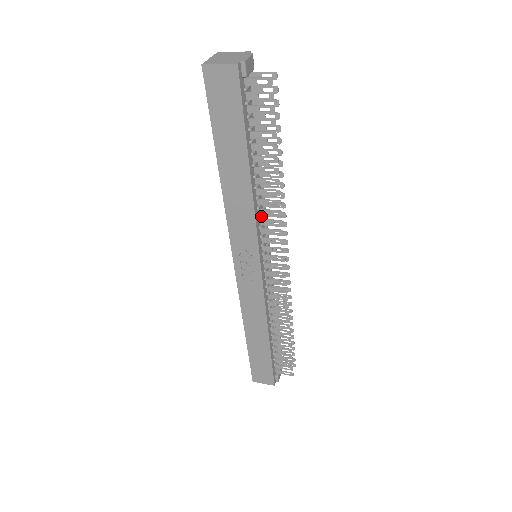
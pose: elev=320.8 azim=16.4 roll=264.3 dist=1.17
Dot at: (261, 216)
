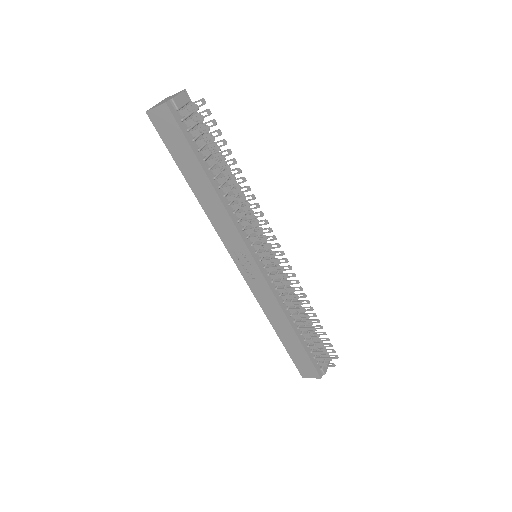
Dot at: (243, 219)
